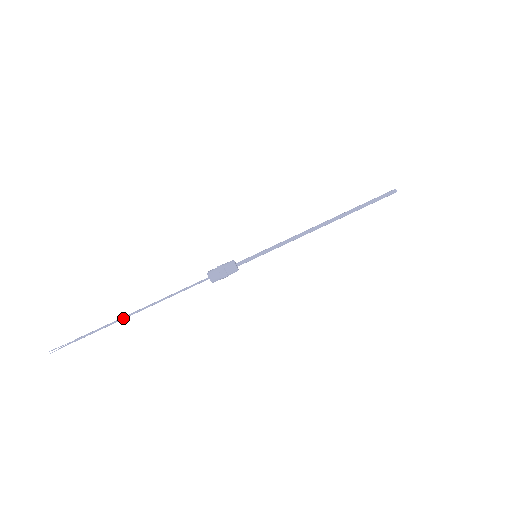
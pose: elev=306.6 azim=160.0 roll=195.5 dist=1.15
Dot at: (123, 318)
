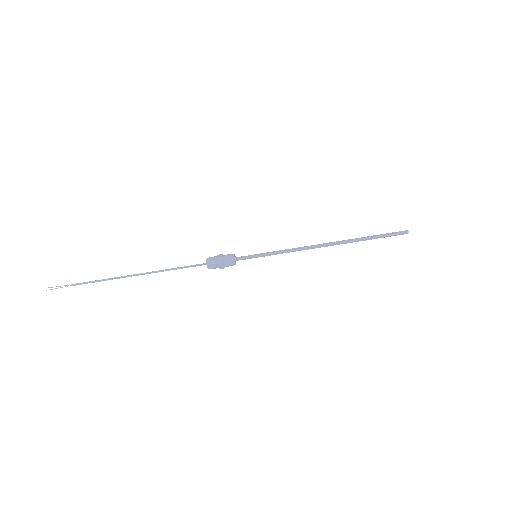
Dot at: (119, 278)
